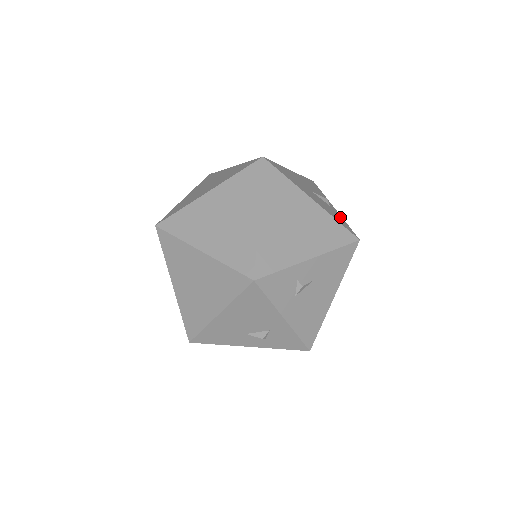
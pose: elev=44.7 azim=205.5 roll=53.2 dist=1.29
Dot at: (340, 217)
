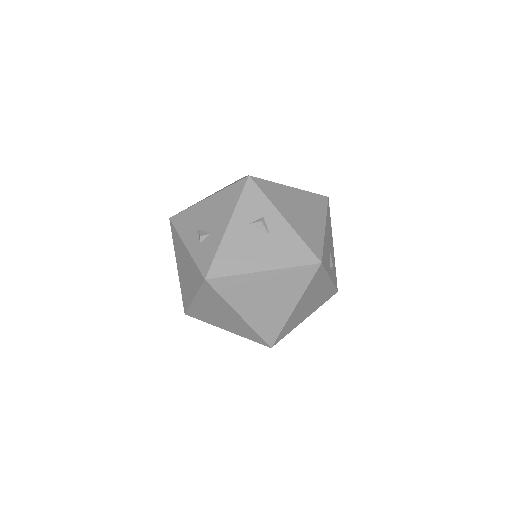
Dot at: (327, 267)
